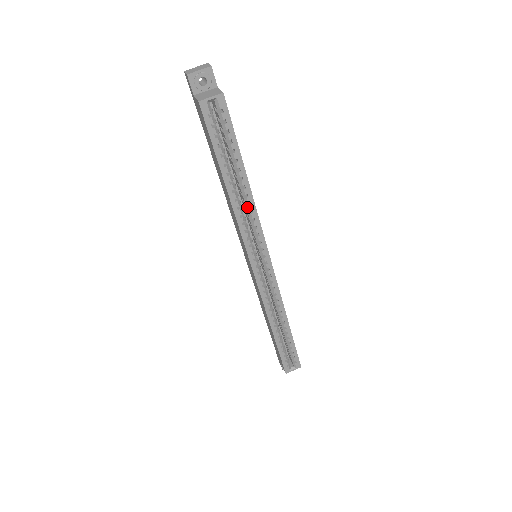
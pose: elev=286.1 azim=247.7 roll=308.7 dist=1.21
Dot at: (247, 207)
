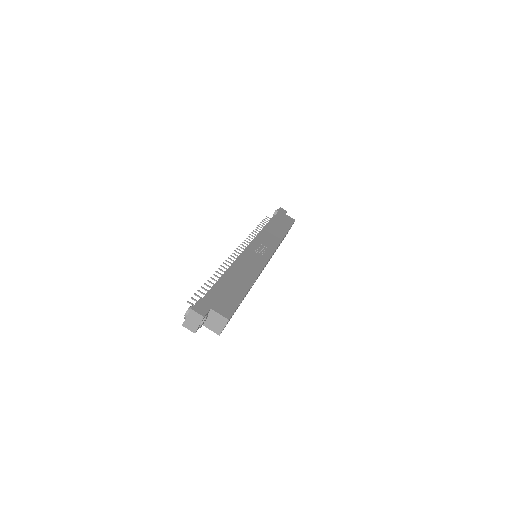
Dot at: occluded
